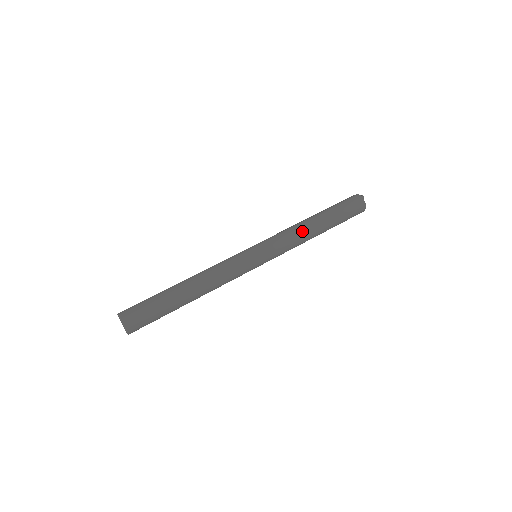
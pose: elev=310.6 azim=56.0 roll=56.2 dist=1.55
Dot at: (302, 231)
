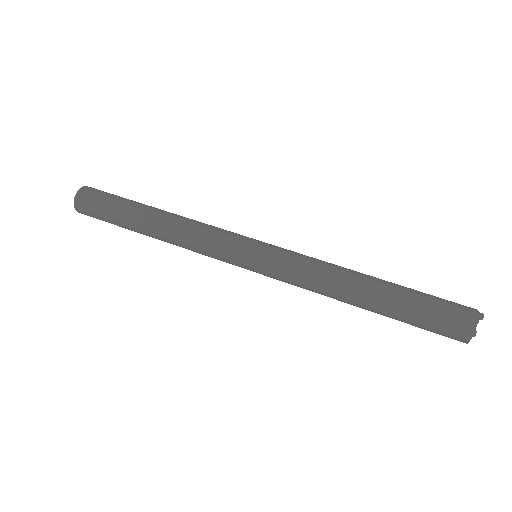
Dot at: (336, 269)
